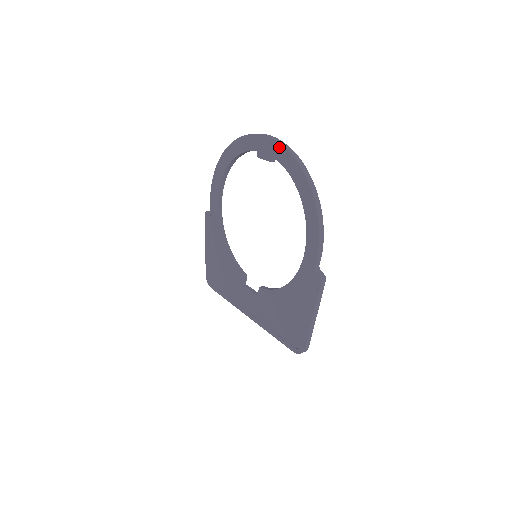
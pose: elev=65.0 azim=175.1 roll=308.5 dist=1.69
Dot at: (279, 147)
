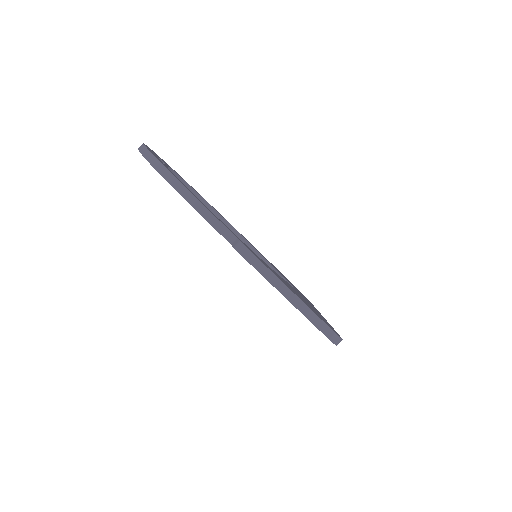
Dot at: occluded
